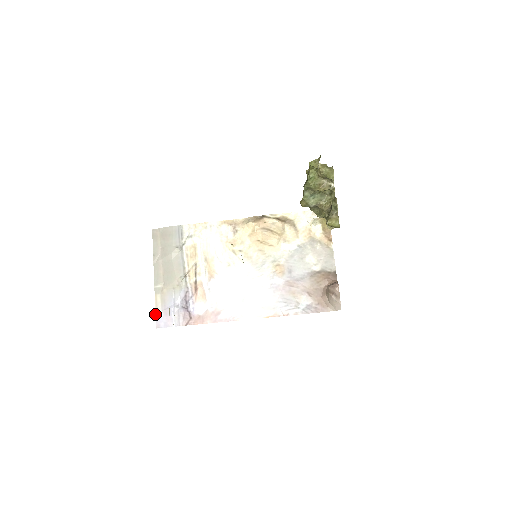
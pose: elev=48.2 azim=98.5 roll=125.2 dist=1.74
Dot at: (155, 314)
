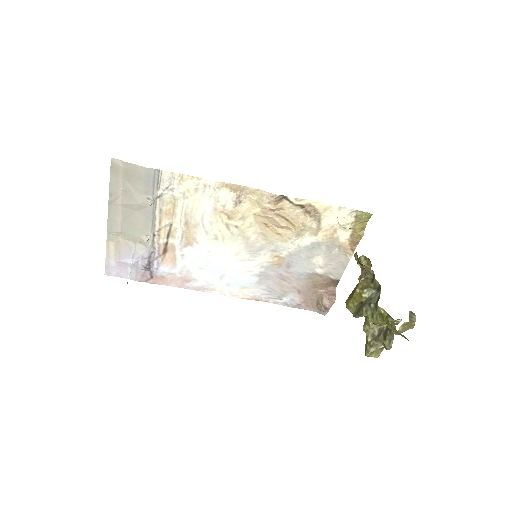
Dot at: (105, 261)
